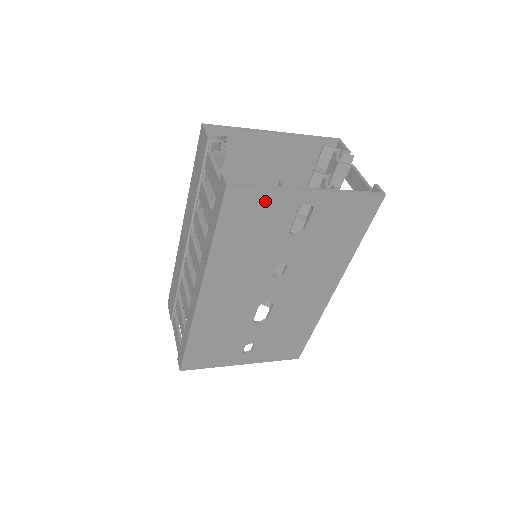
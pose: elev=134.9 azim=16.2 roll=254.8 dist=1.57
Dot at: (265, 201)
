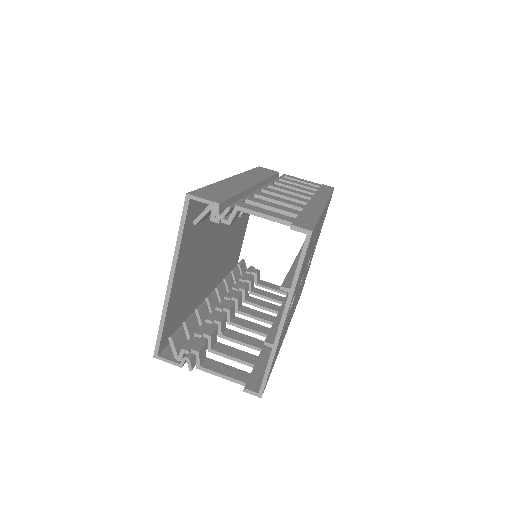
Dot at: (275, 354)
